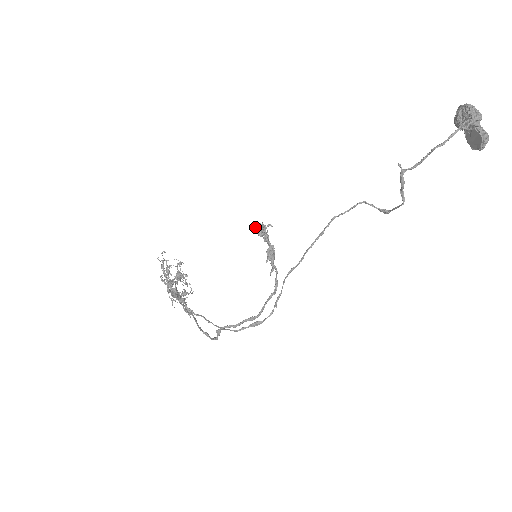
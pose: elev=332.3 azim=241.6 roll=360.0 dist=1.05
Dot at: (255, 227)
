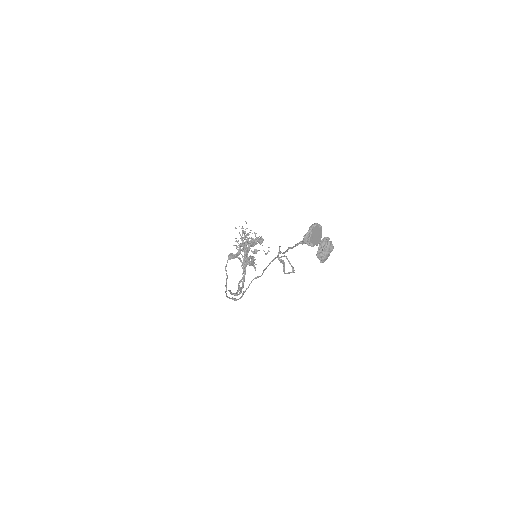
Dot at: (251, 239)
